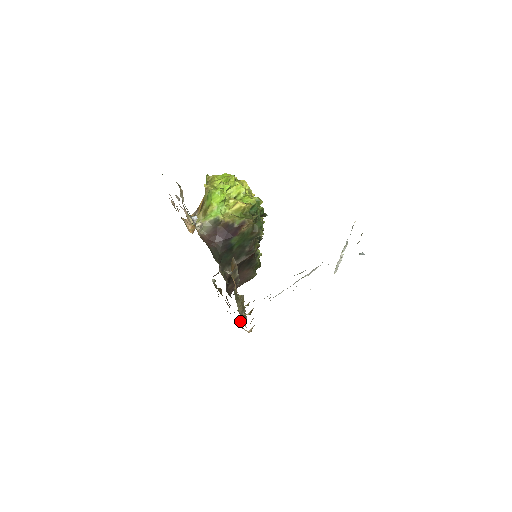
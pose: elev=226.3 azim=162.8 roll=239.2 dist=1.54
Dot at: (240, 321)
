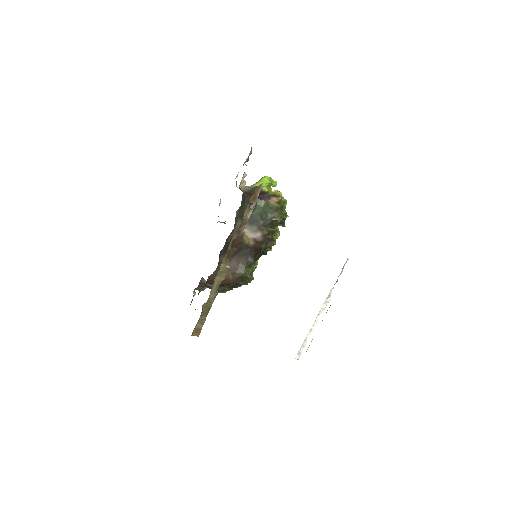
Dot at: (202, 309)
